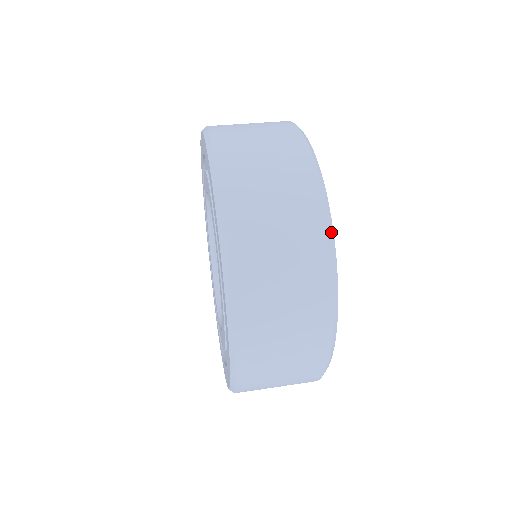
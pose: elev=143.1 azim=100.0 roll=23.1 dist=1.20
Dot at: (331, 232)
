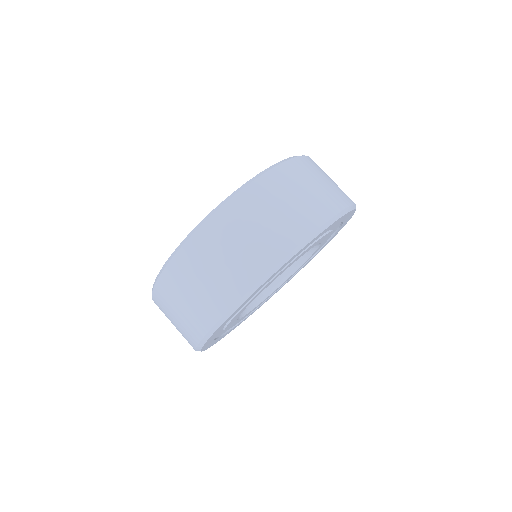
Dot at: (285, 260)
